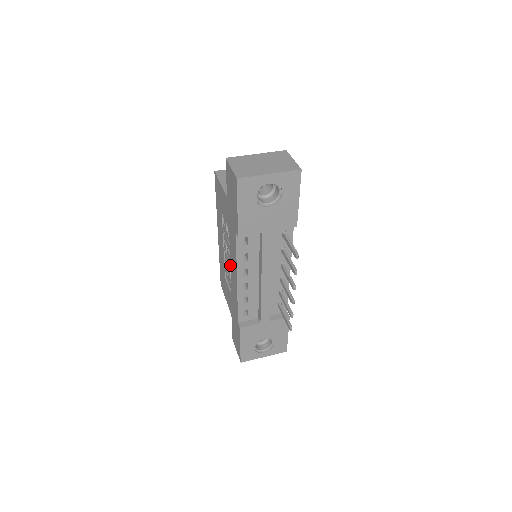
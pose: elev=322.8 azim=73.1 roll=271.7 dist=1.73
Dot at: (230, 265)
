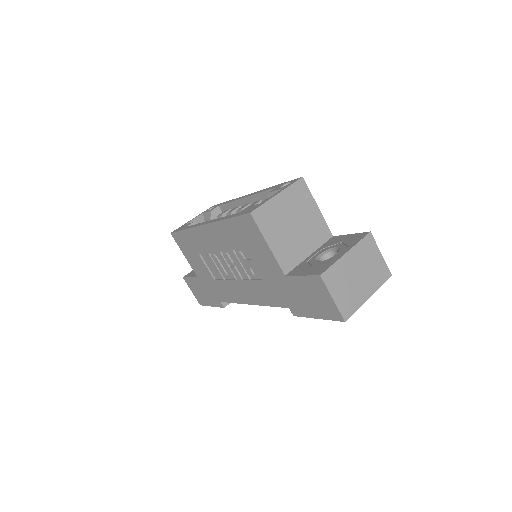
Dot at: (236, 281)
